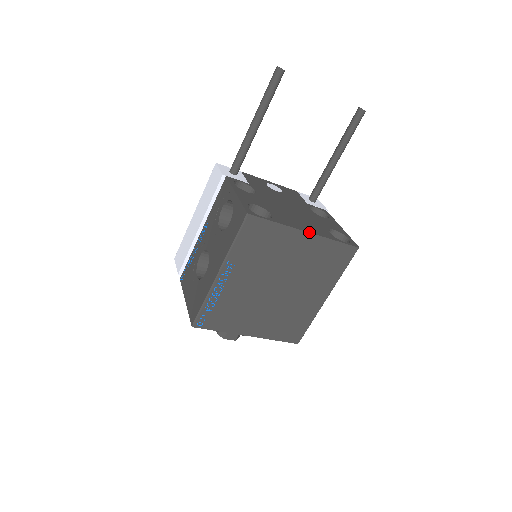
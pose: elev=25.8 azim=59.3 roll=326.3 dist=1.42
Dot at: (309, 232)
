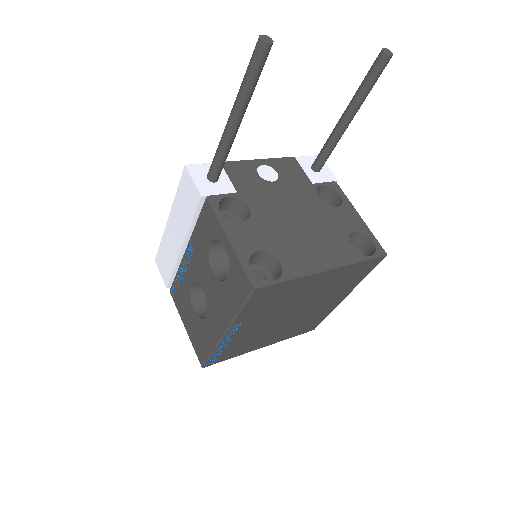
Dot at: (329, 269)
